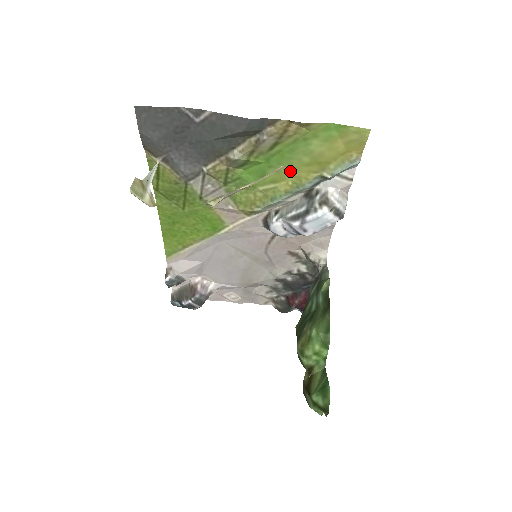
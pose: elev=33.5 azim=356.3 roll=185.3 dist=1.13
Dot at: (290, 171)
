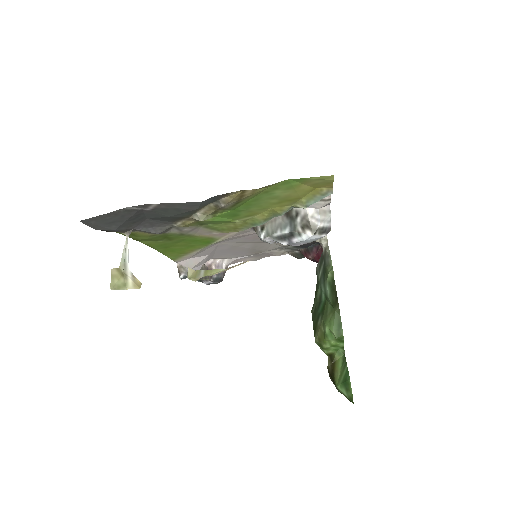
Dot at: (262, 209)
